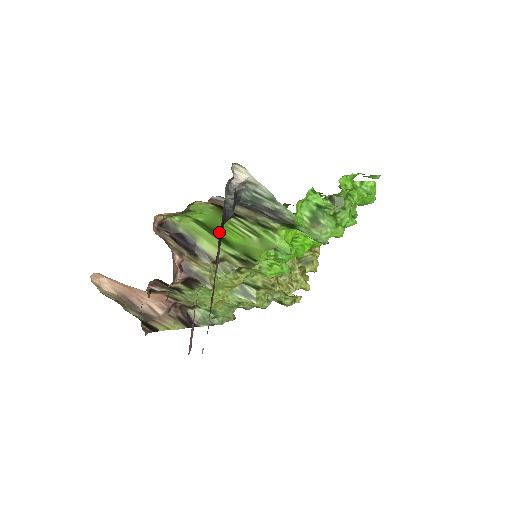
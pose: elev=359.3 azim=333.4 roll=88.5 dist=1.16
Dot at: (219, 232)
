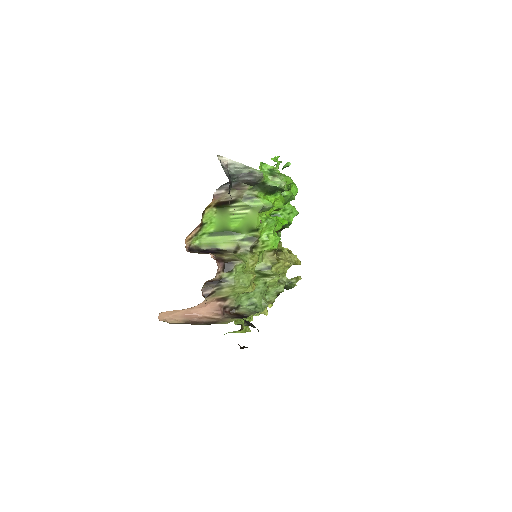
Dot at: (227, 229)
